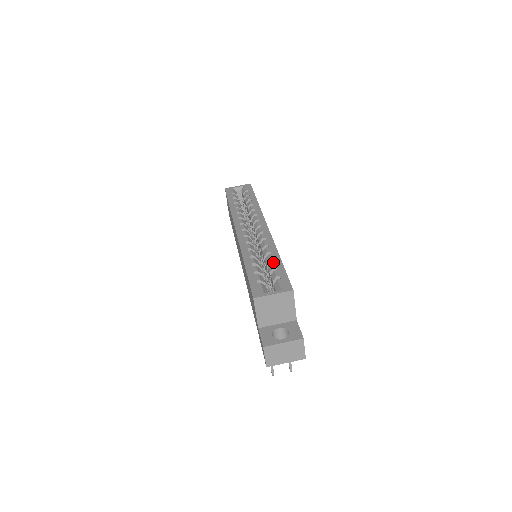
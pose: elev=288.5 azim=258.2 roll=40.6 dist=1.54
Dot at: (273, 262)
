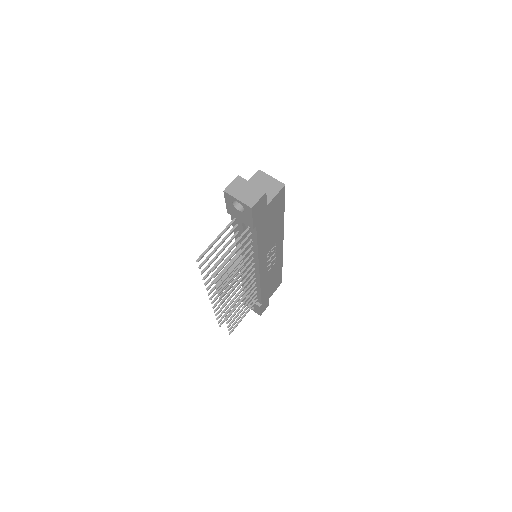
Dot at: occluded
